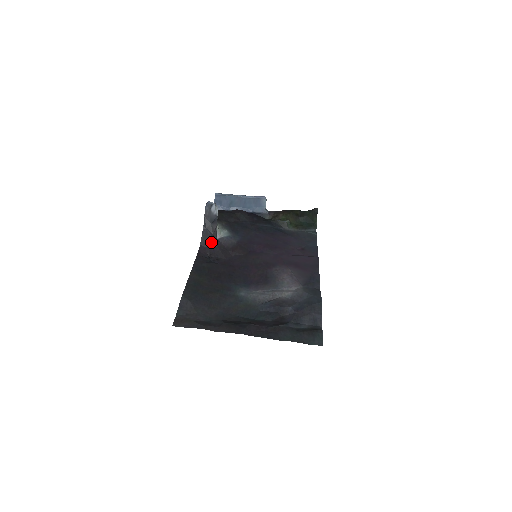
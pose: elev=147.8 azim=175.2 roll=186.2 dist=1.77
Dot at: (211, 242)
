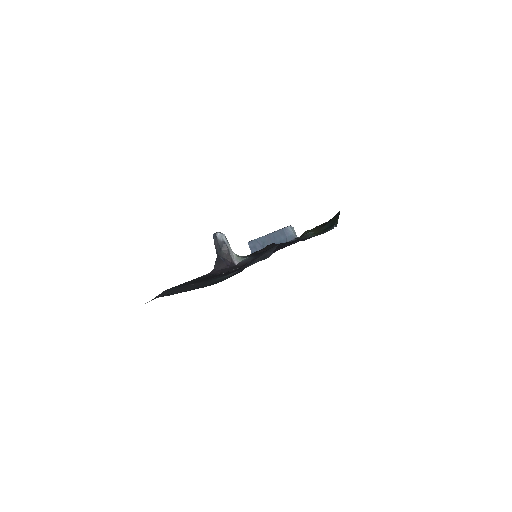
Dot at: (224, 265)
